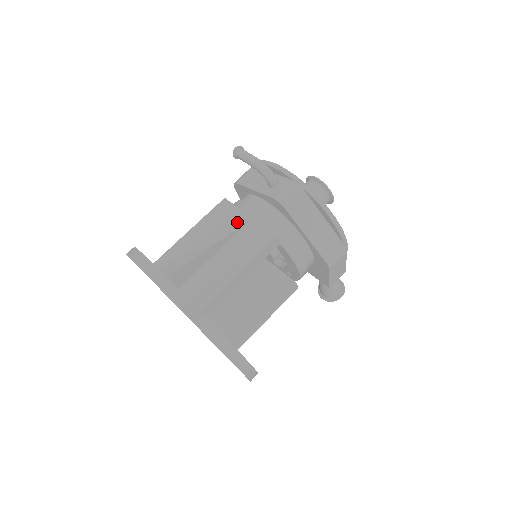
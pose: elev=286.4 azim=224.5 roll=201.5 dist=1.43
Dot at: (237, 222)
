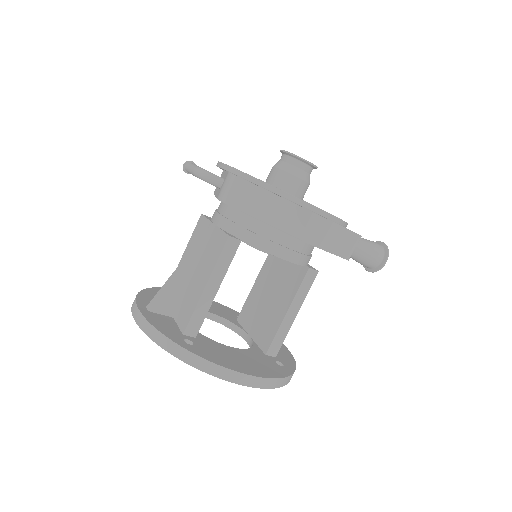
Dot at: (204, 235)
